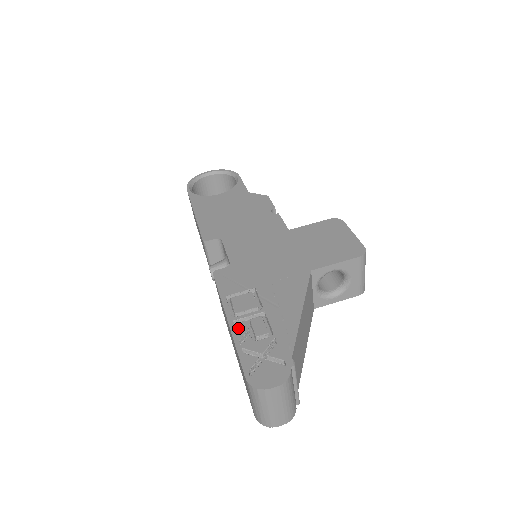
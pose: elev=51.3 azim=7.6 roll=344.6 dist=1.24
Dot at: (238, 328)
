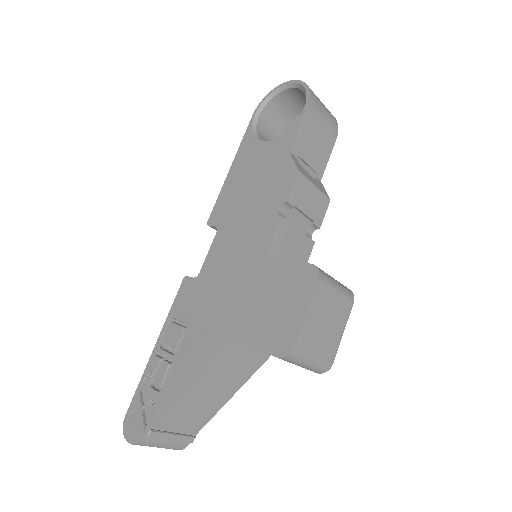
Dot at: (152, 362)
